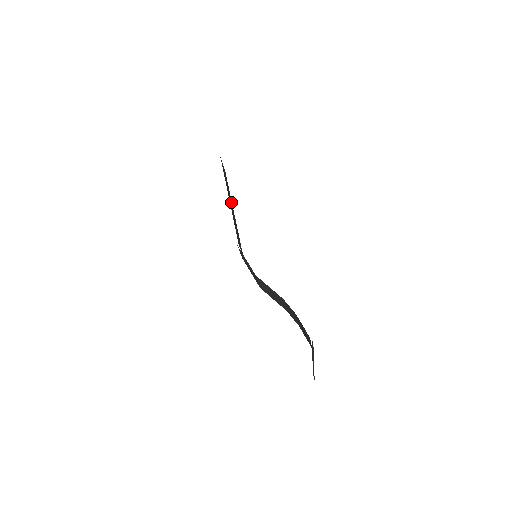
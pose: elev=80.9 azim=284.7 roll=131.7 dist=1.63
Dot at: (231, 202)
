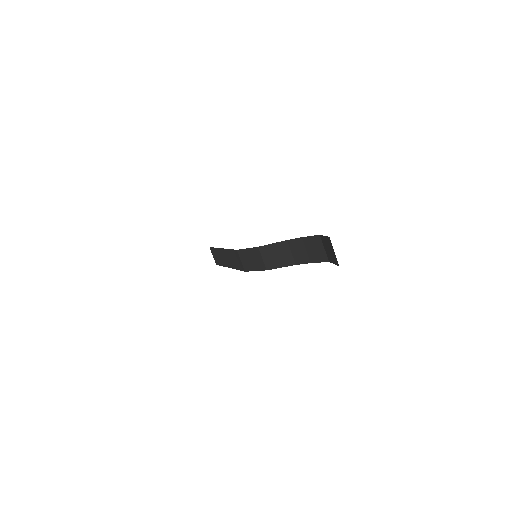
Dot at: occluded
